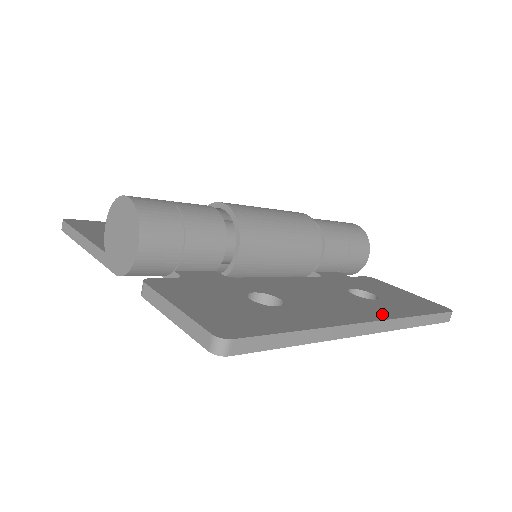
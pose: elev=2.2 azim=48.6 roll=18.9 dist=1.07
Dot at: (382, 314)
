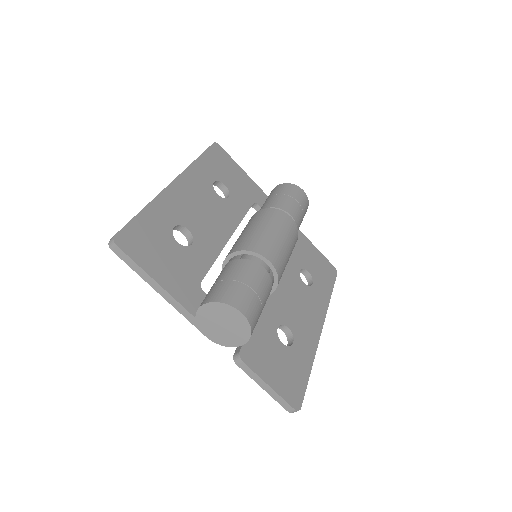
Dot at: (322, 311)
